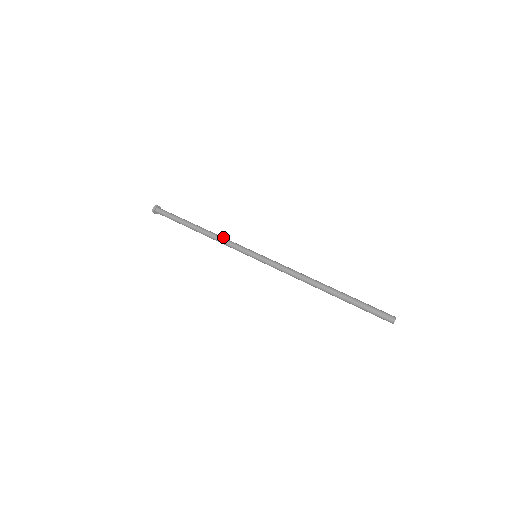
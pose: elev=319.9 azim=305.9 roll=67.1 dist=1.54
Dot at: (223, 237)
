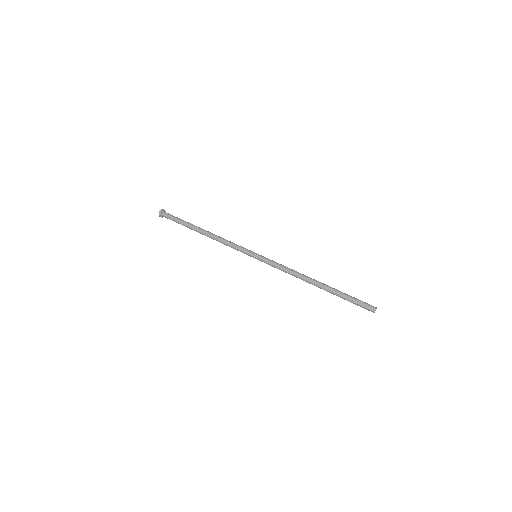
Dot at: (225, 239)
